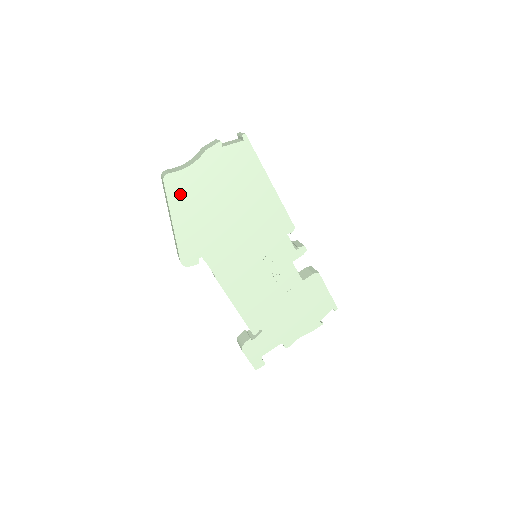
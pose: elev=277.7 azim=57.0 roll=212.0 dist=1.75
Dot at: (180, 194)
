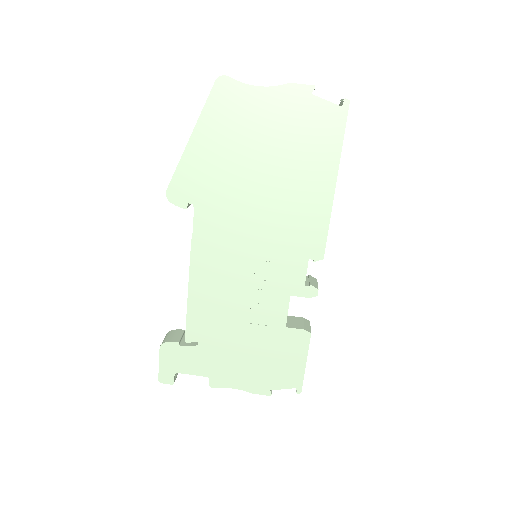
Dot at: (223, 111)
